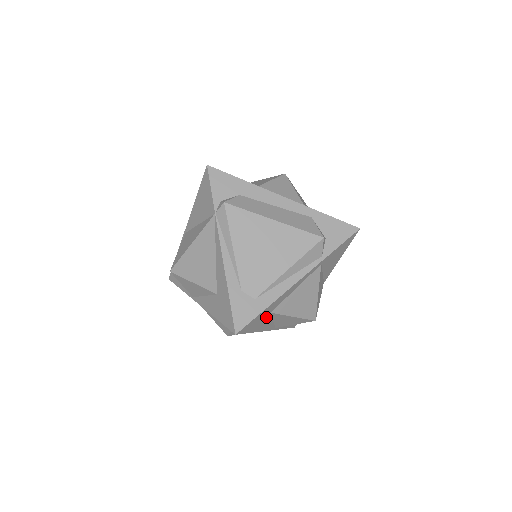
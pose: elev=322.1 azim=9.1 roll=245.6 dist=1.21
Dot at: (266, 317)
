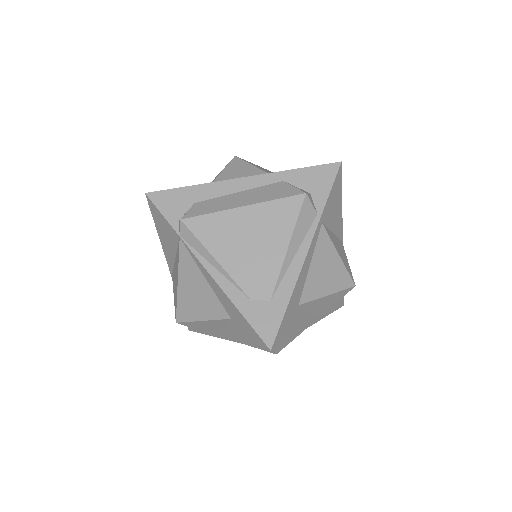
Dot at: (296, 313)
